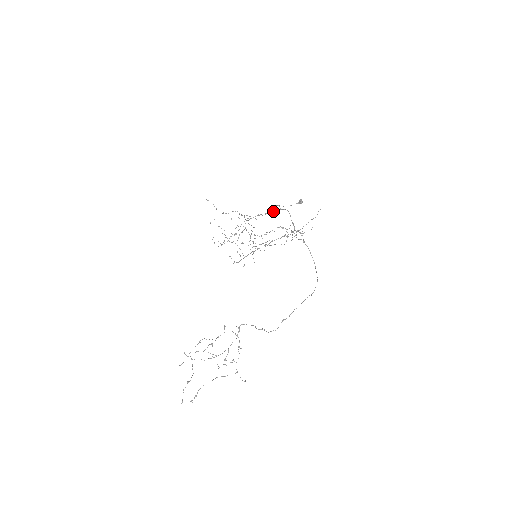
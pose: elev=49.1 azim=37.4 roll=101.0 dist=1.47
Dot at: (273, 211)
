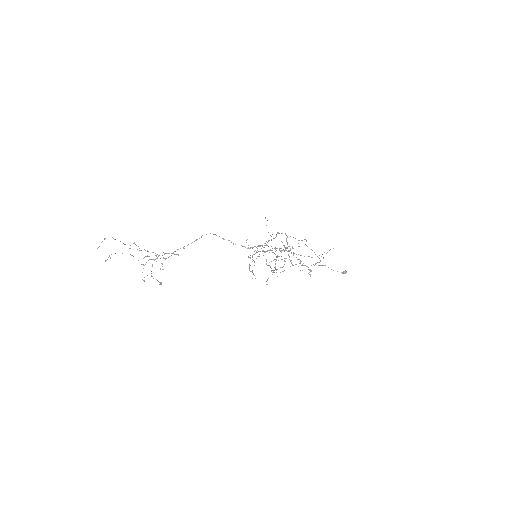
Dot at: occluded
